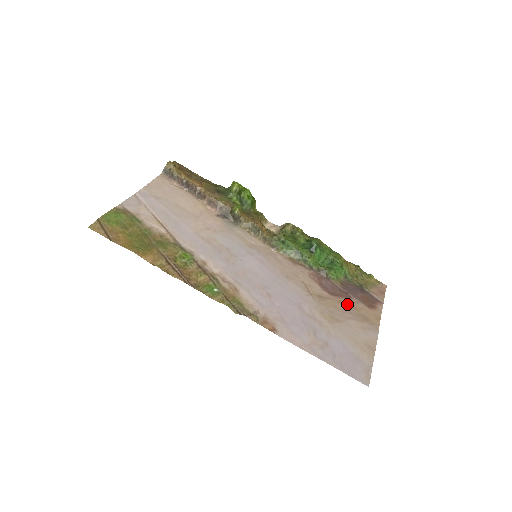
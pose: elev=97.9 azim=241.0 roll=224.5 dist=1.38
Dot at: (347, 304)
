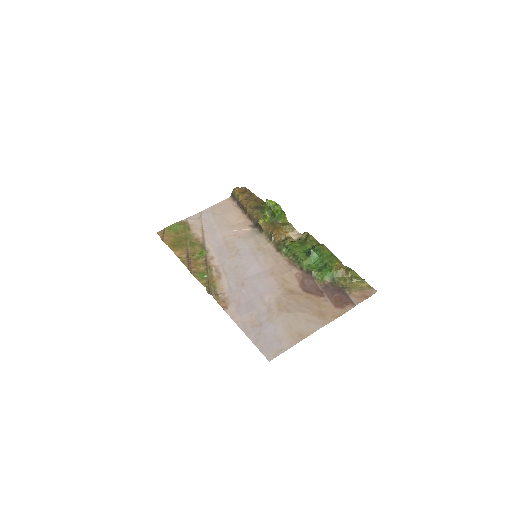
Dot at: (313, 300)
